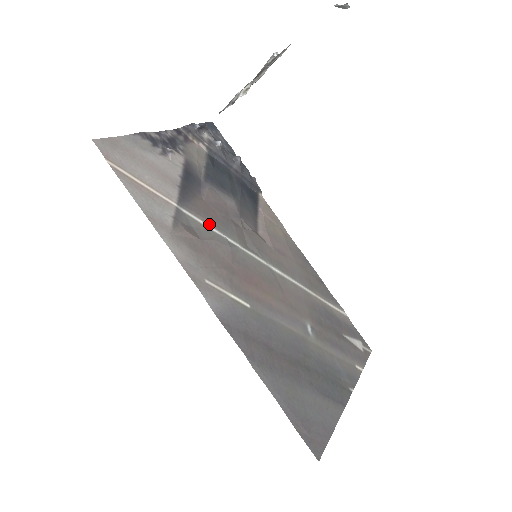
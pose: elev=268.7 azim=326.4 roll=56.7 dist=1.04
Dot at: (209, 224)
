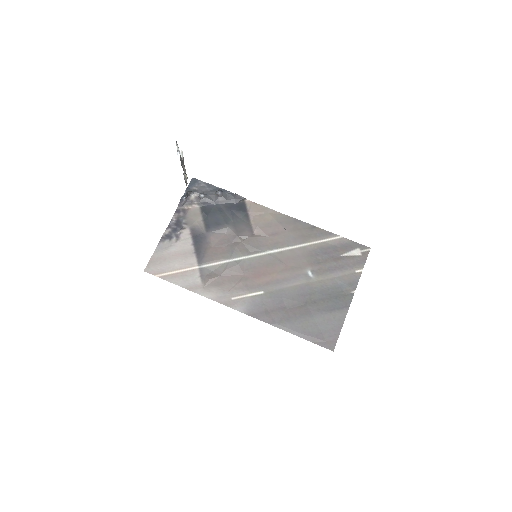
Dot at: (220, 261)
